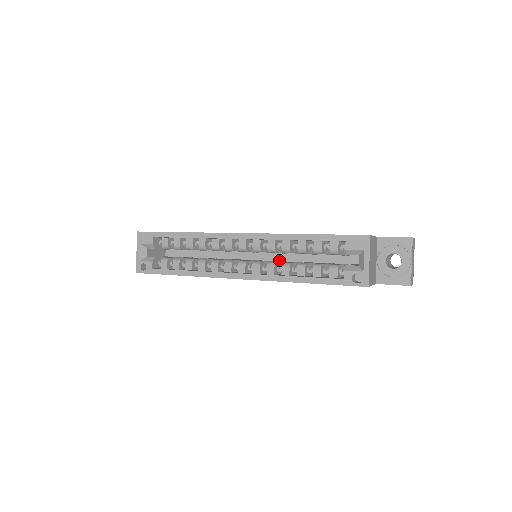
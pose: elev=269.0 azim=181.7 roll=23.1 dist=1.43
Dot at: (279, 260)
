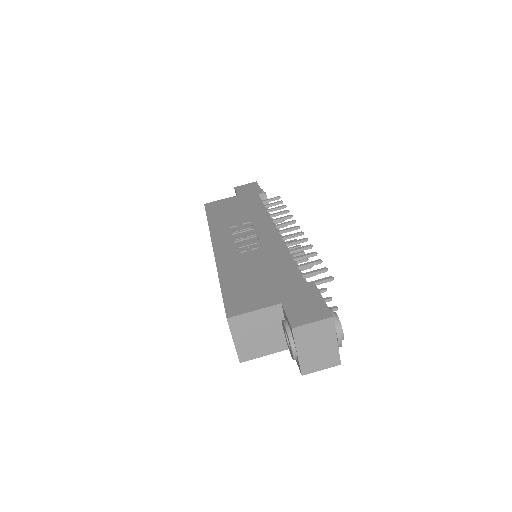
Dot at: occluded
